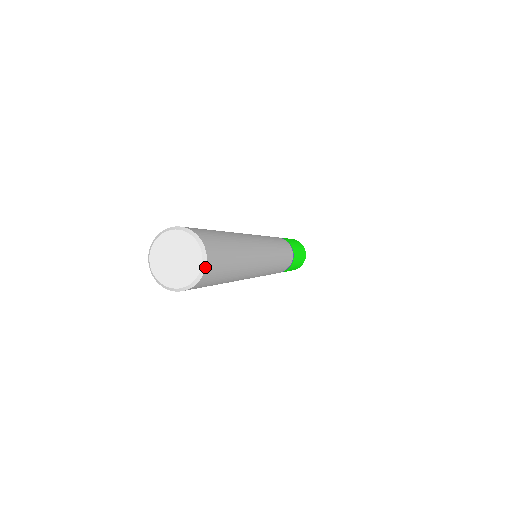
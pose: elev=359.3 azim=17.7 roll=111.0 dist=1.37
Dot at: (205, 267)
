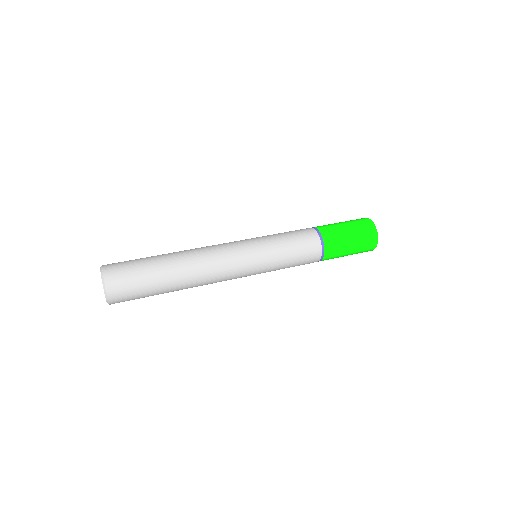
Dot at: (109, 303)
